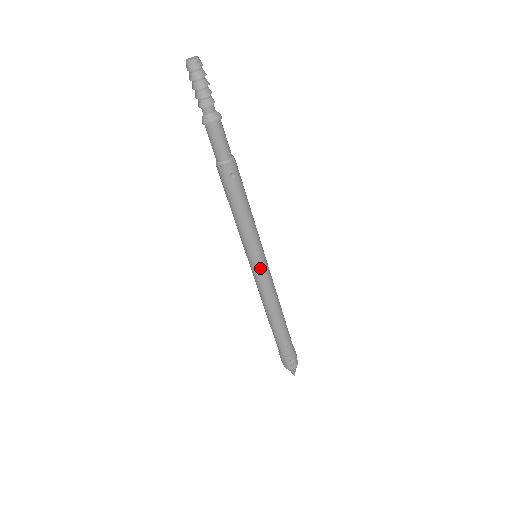
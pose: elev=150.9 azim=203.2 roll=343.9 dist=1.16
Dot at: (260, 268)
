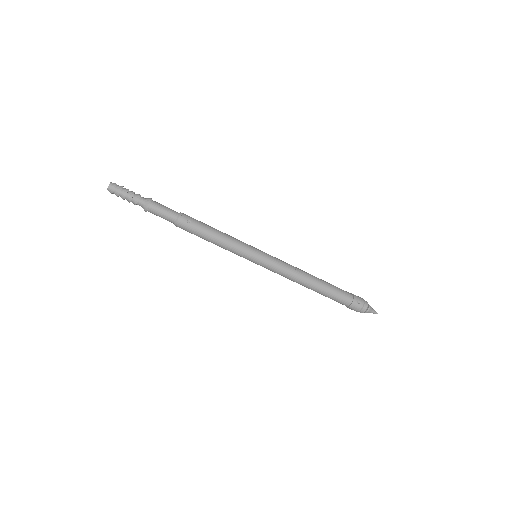
Dot at: (265, 259)
